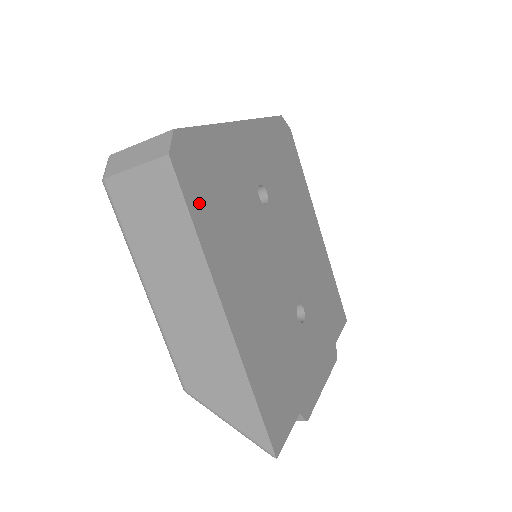
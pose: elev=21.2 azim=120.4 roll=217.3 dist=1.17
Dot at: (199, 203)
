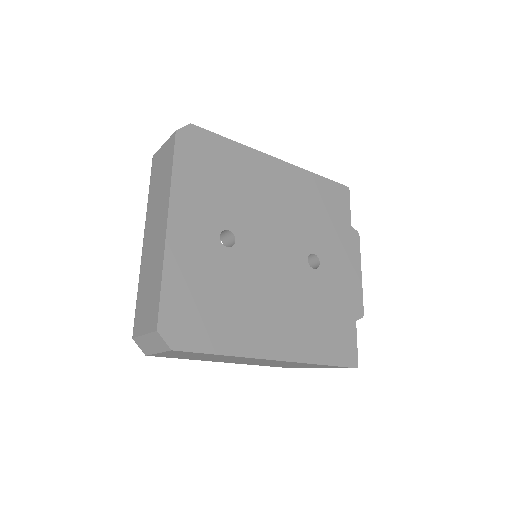
Dot at: (209, 338)
